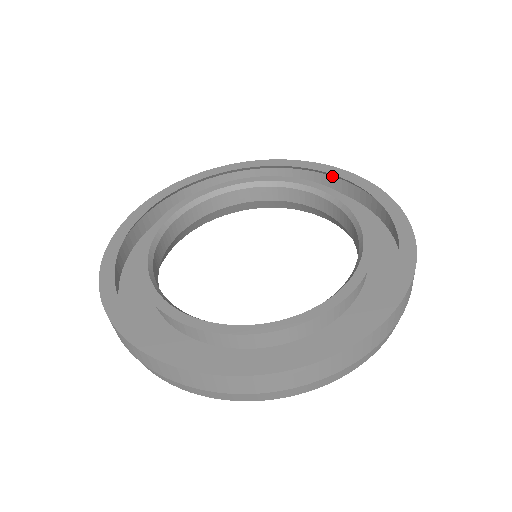
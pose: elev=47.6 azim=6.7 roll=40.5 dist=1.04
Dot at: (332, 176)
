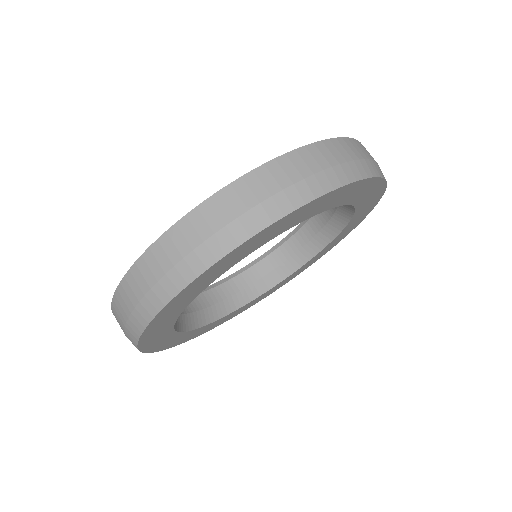
Dot at: occluded
